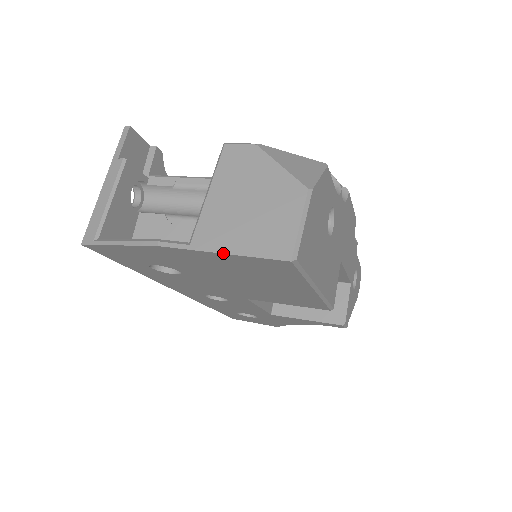
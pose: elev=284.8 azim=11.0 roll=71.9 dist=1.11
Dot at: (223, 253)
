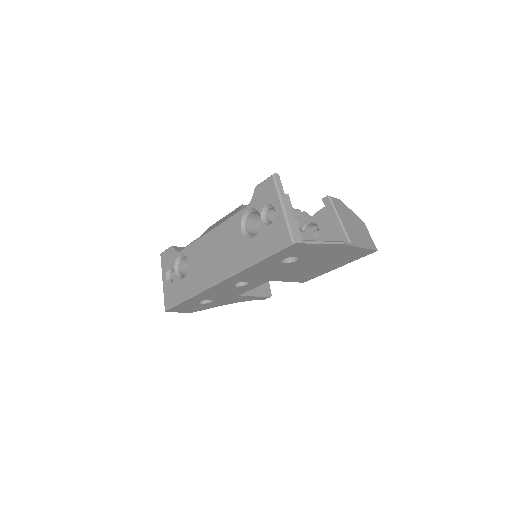
Dot at: (362, 247)
